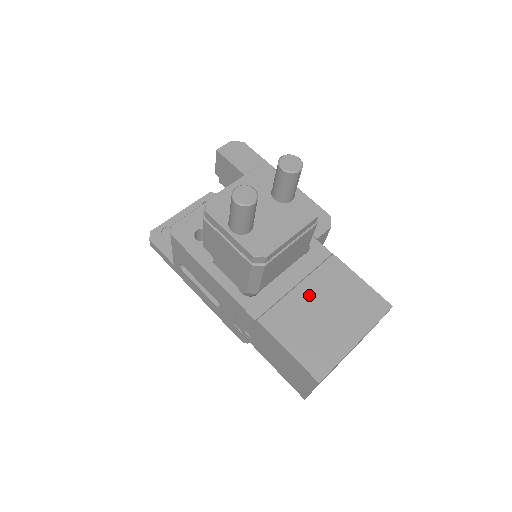
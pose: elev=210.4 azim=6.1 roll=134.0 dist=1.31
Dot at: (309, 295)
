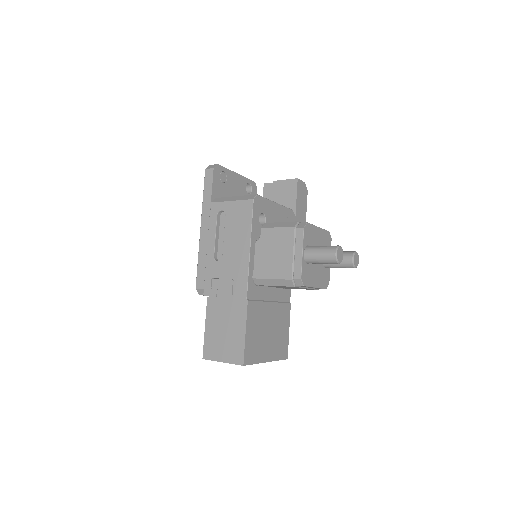
Dot at: (271, 313)
